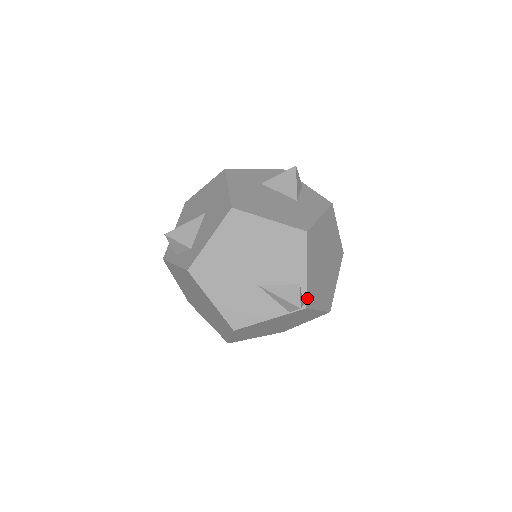
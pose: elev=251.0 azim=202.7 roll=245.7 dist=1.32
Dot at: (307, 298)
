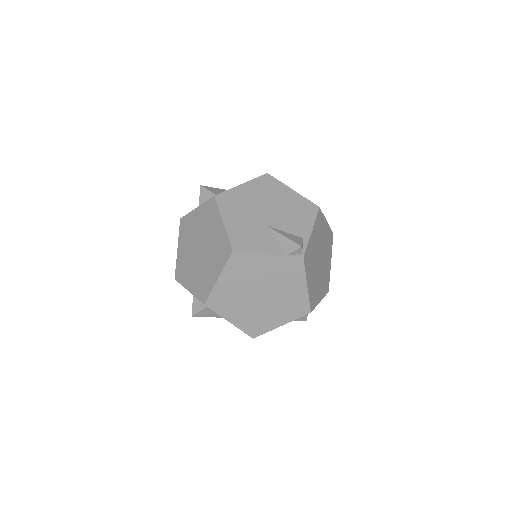
Dot at: (306, 252)
